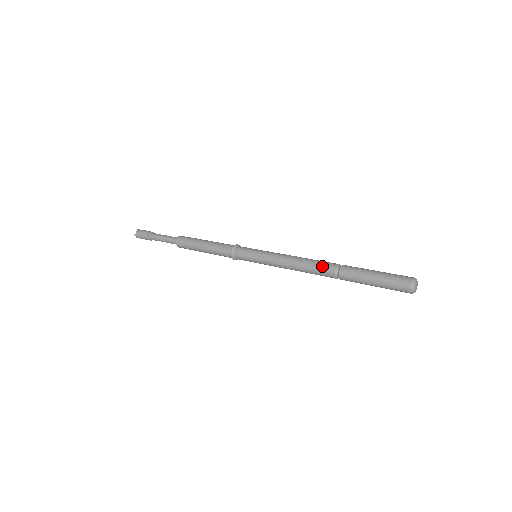
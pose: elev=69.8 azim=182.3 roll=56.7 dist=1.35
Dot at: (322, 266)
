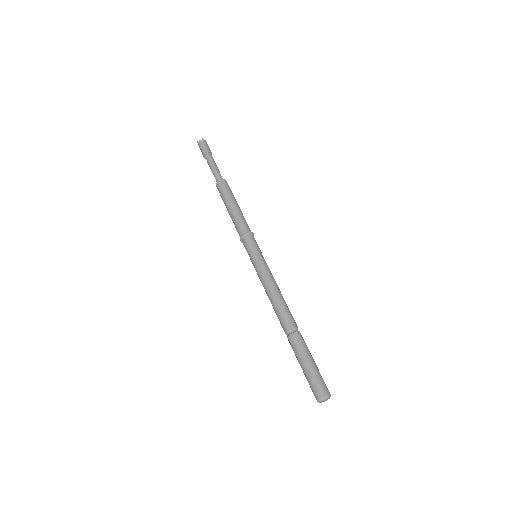
Dot at: (284, 318)
